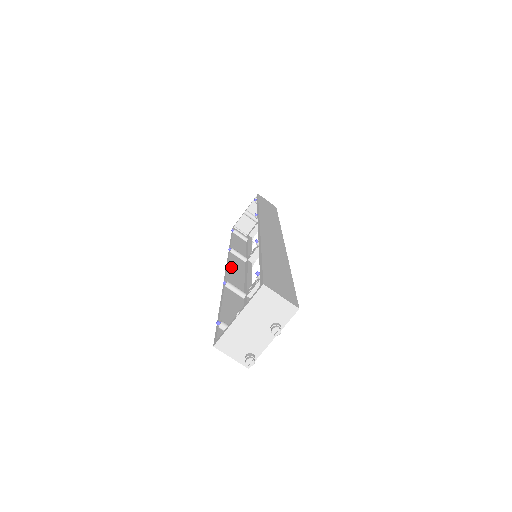
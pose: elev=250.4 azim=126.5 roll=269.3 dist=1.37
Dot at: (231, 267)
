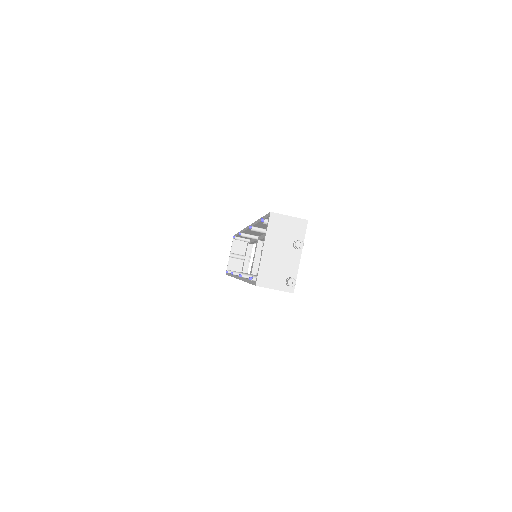
Dot at: occluded
